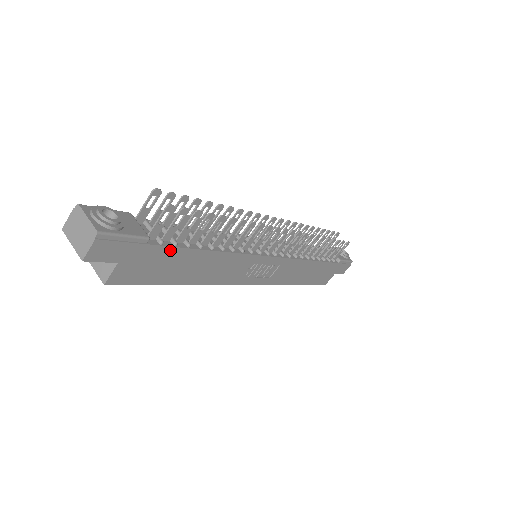
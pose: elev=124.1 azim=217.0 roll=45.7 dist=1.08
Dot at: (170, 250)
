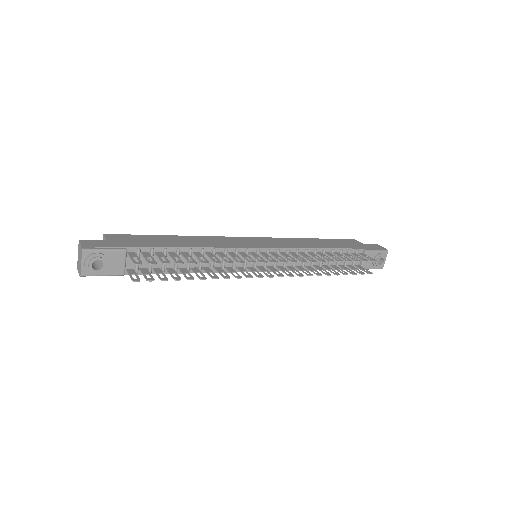
Dot at: occluded
